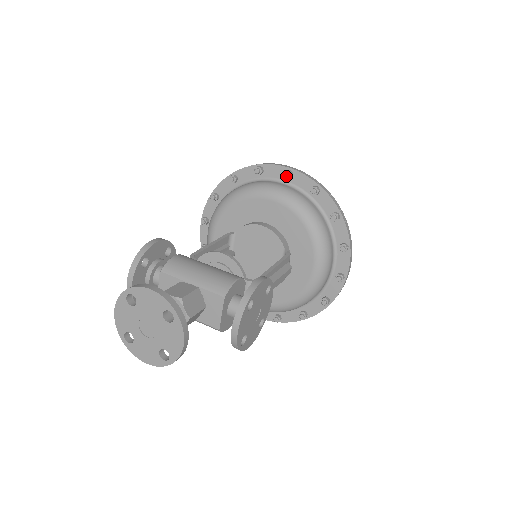
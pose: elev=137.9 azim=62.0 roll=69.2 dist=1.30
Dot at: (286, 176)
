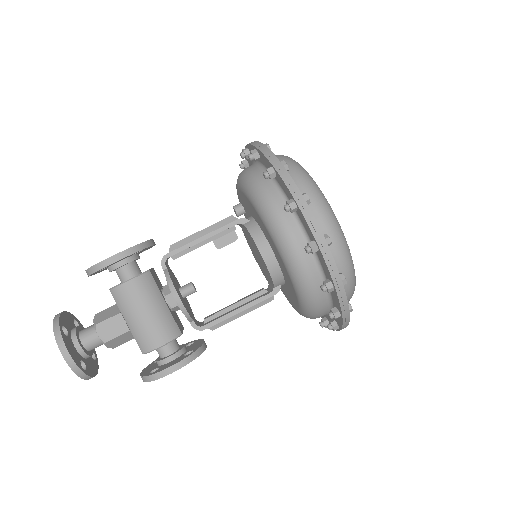
Dot at: (306, 251)
